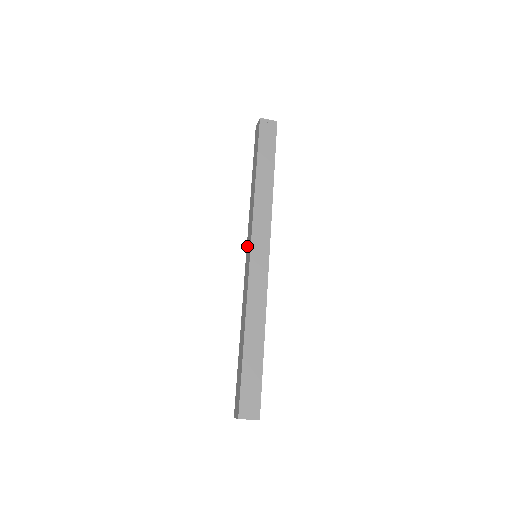
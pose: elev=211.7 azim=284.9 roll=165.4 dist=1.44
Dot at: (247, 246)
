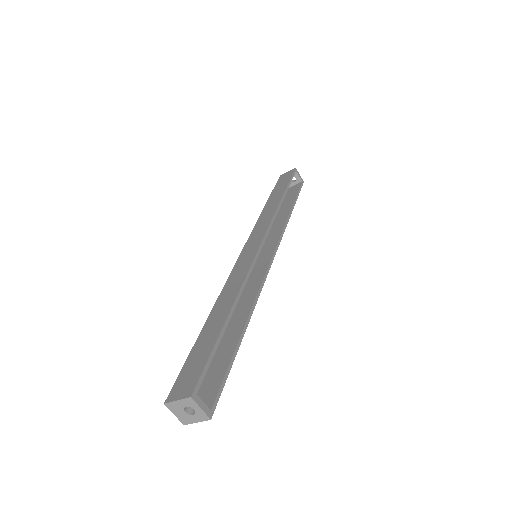
Dot at: occluded
